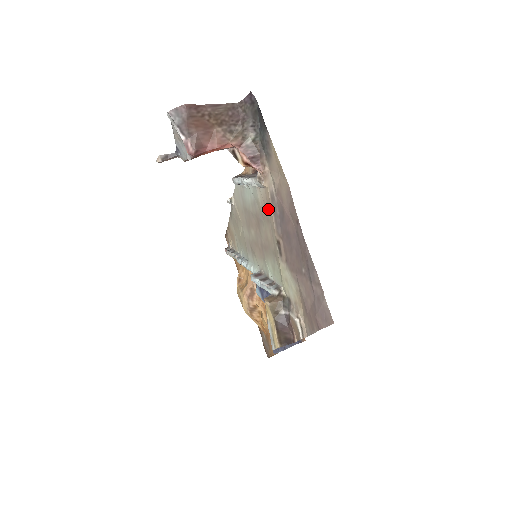
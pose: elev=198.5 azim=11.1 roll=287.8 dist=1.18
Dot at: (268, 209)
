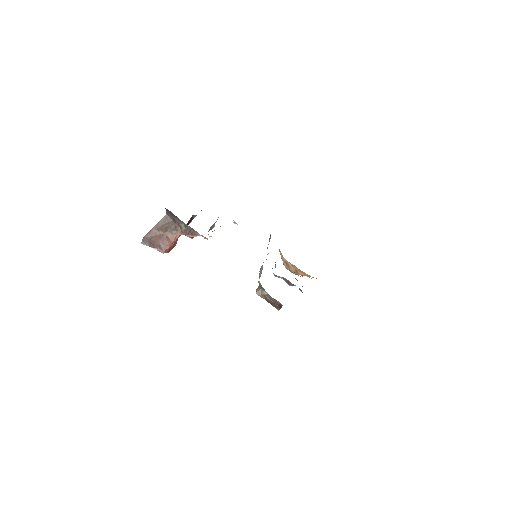
Dot at: occluded
